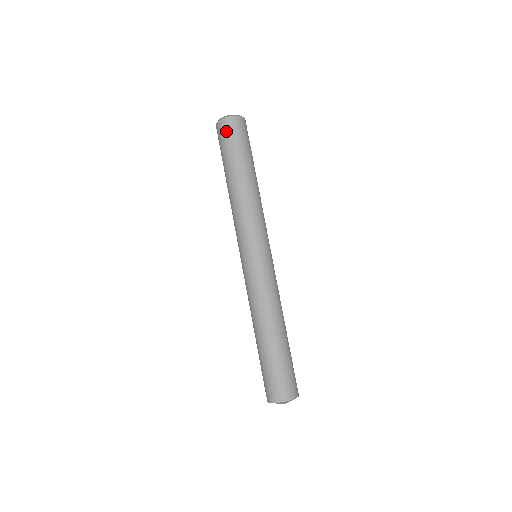
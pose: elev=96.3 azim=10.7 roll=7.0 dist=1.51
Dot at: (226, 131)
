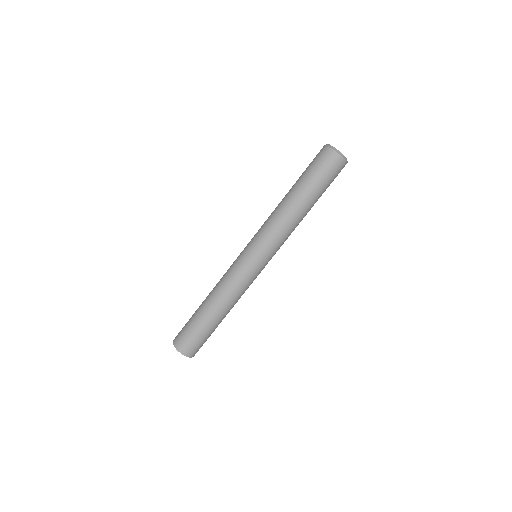
Dot at: (330, 164)
